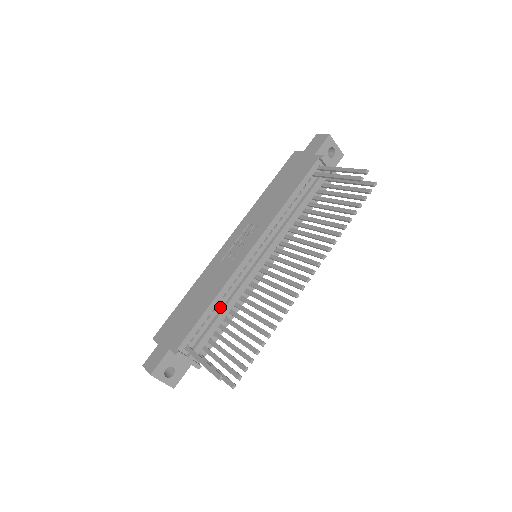
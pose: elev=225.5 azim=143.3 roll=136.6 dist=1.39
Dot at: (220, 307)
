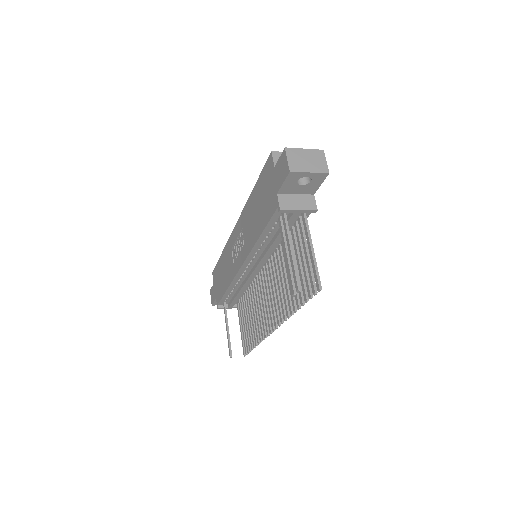
Dot at: (237, 289)
